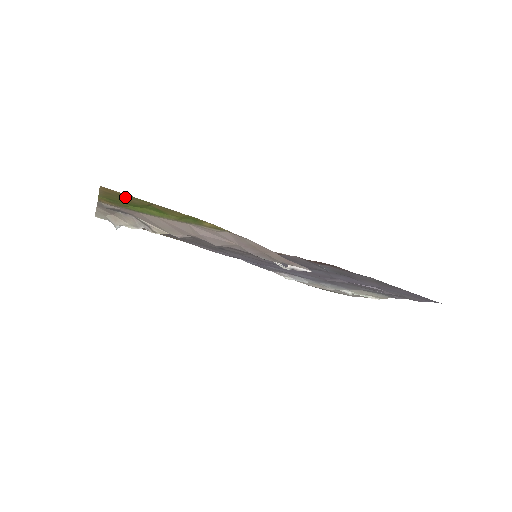
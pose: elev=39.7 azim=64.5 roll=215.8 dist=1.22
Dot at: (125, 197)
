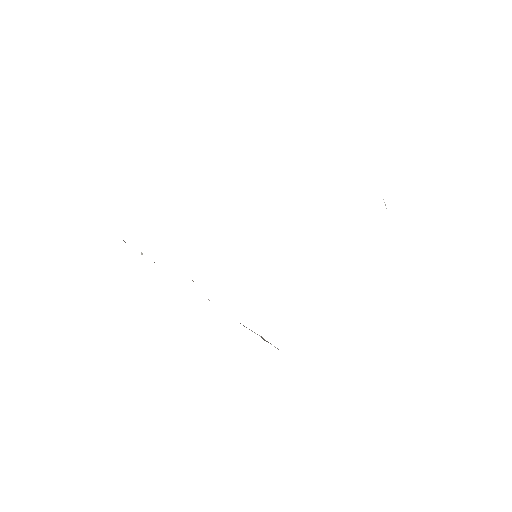
Dot at: occluded
